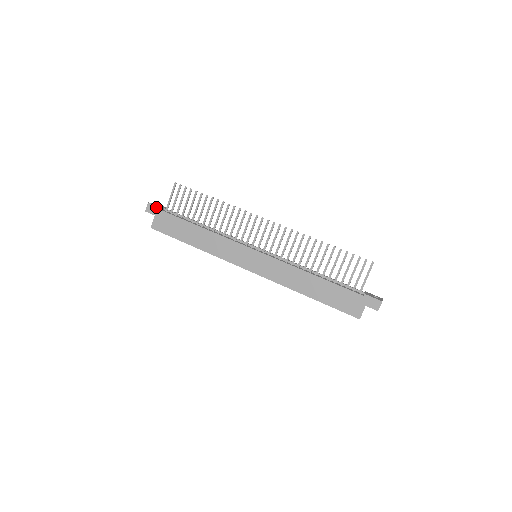
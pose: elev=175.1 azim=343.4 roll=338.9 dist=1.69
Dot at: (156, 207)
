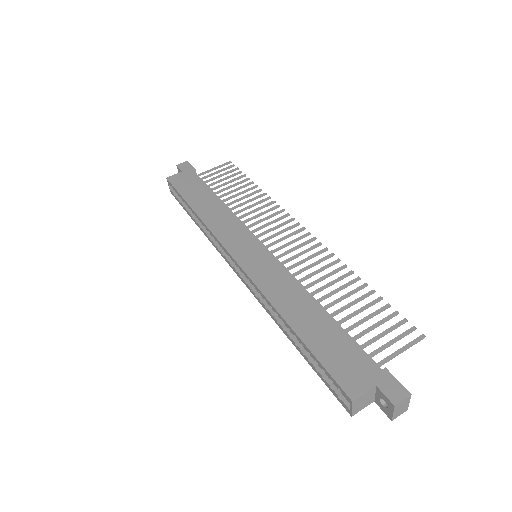
Dot at: (191, 166)
